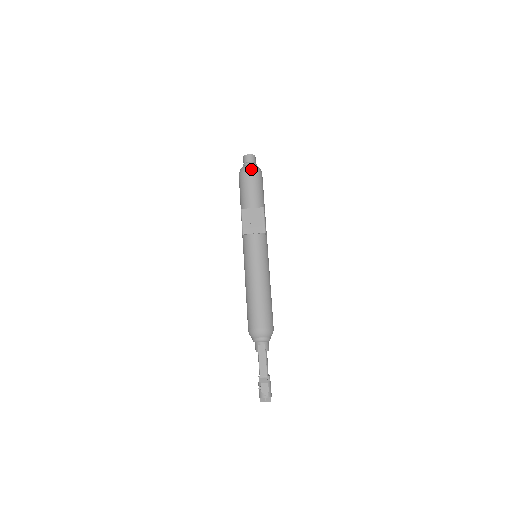
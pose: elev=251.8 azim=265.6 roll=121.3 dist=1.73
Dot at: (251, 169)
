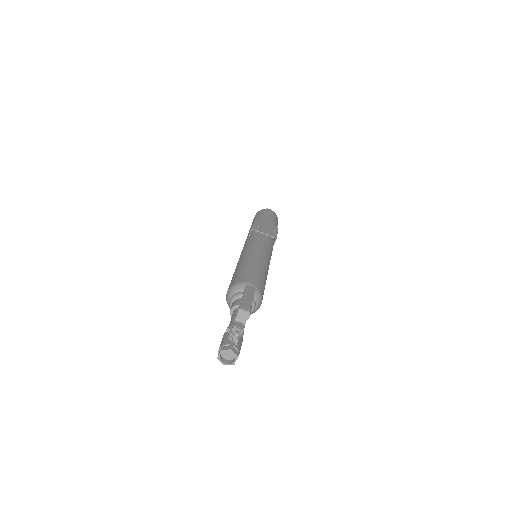
Dot at: occluded
